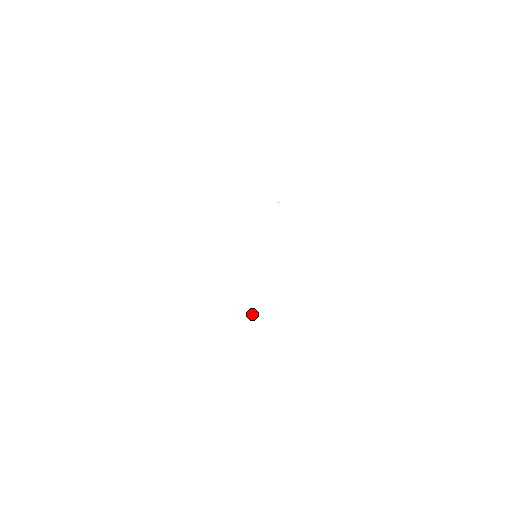
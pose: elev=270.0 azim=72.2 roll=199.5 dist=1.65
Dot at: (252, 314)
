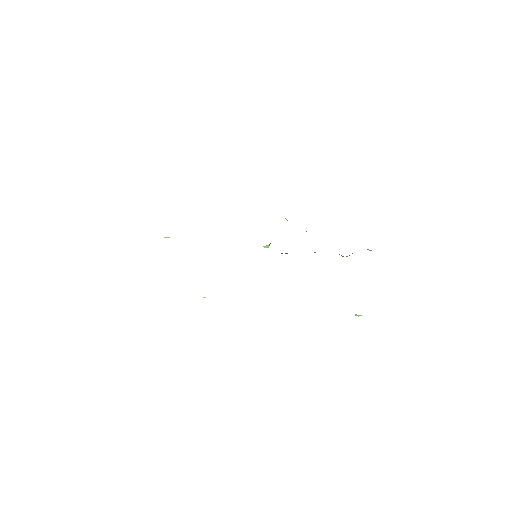
Dot at: occluded
